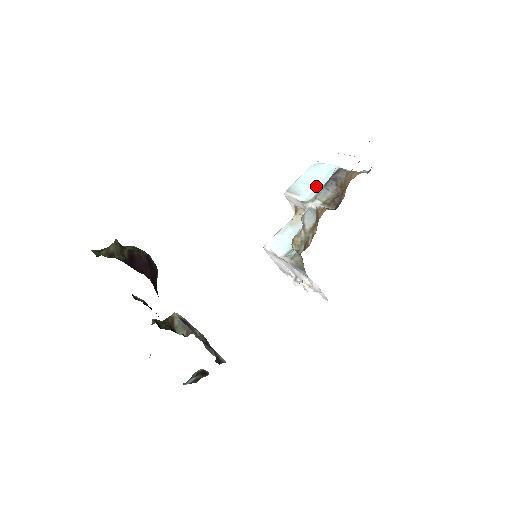
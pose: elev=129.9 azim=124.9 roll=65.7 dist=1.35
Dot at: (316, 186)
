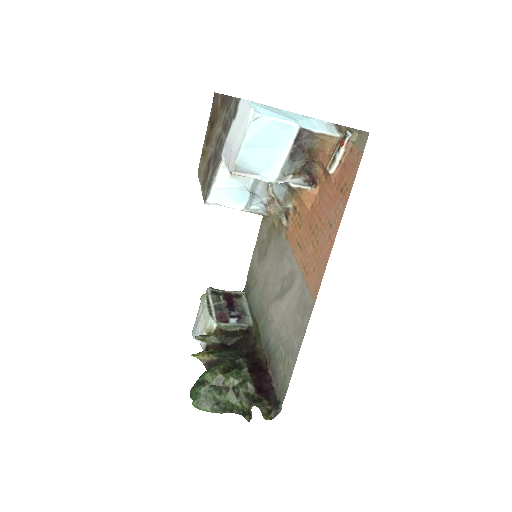
Dot at: (274, 156)
